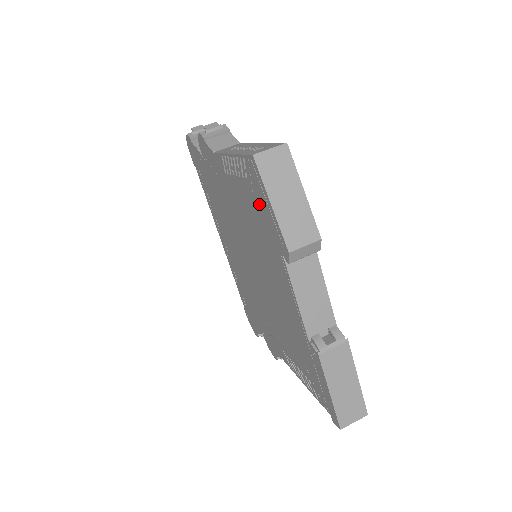
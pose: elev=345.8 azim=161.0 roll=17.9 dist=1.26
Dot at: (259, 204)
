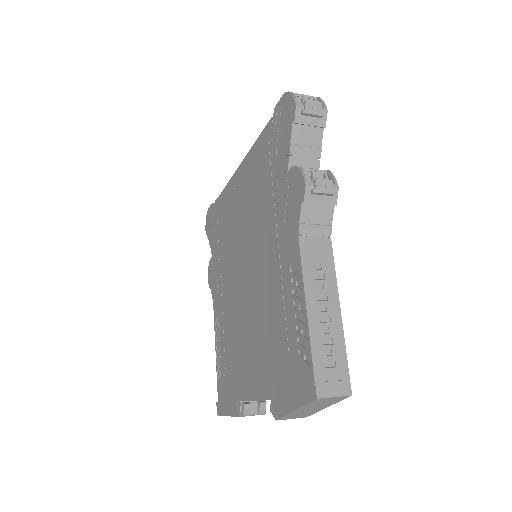
Dot at: (289, 373)
